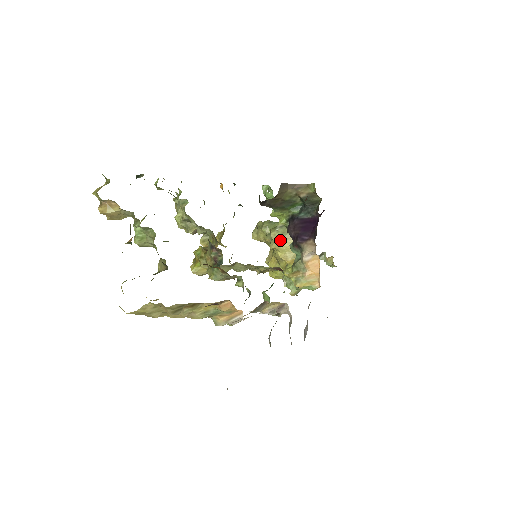
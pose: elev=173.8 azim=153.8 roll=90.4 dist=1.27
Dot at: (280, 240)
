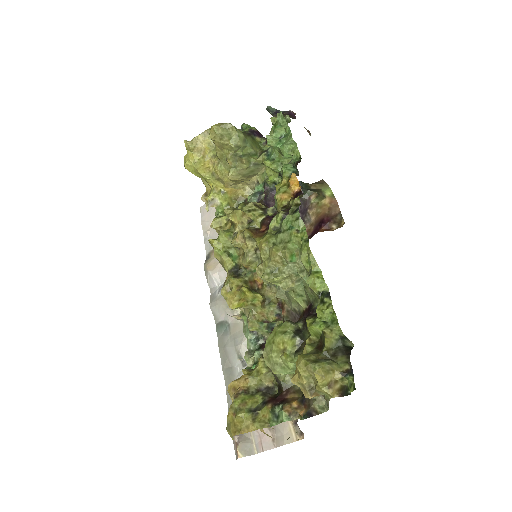
Dot at: (243, 176)
